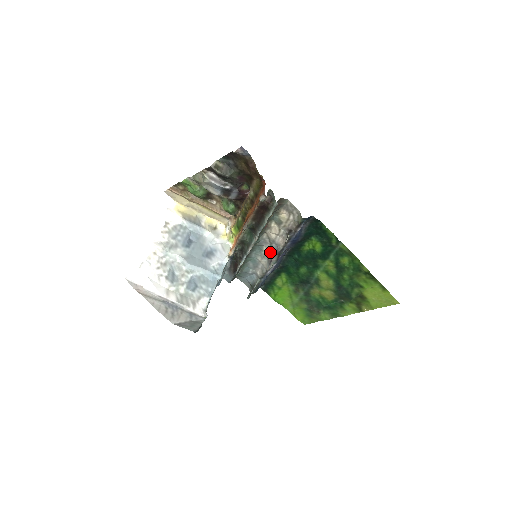
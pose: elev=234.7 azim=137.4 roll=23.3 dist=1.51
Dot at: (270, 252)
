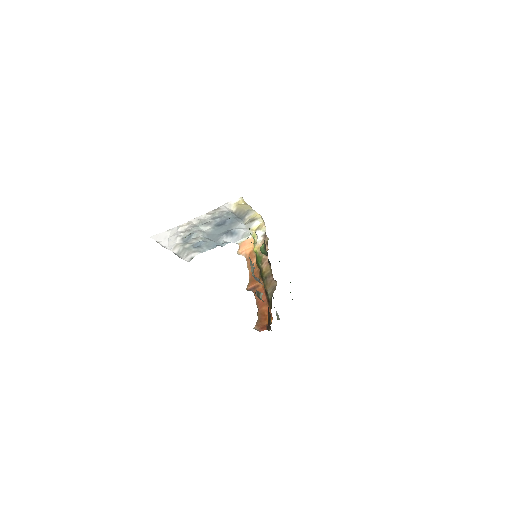
Dot at: occluded
